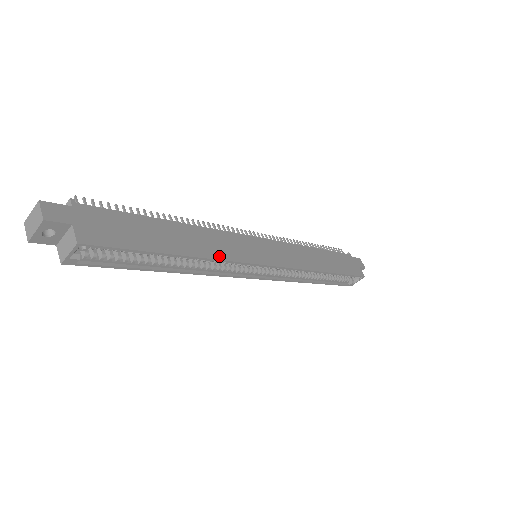
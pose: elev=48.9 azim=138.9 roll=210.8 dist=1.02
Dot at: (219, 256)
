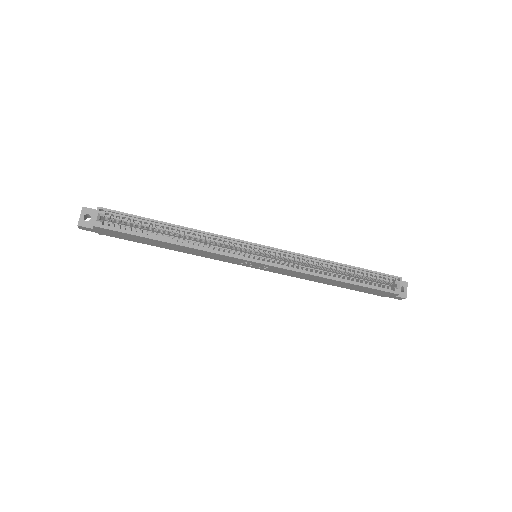
Dot at: (206, 233)
